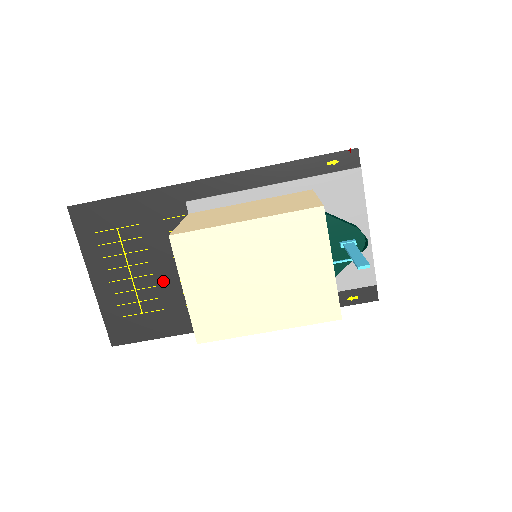
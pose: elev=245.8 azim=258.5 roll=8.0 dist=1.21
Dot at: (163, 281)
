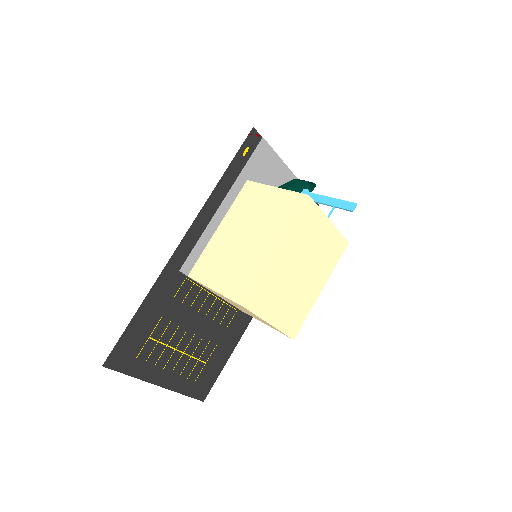
Dot at: (203, 331)
